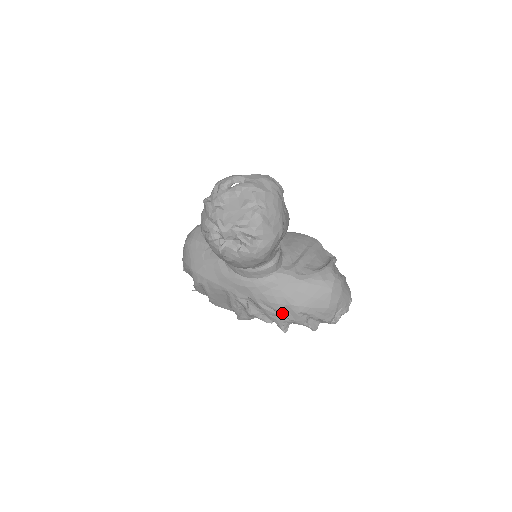
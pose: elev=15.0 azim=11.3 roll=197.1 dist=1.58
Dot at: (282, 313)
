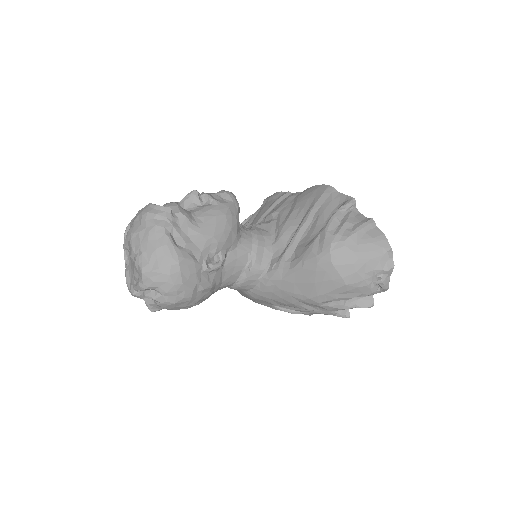
Dot at: (307, 309)
